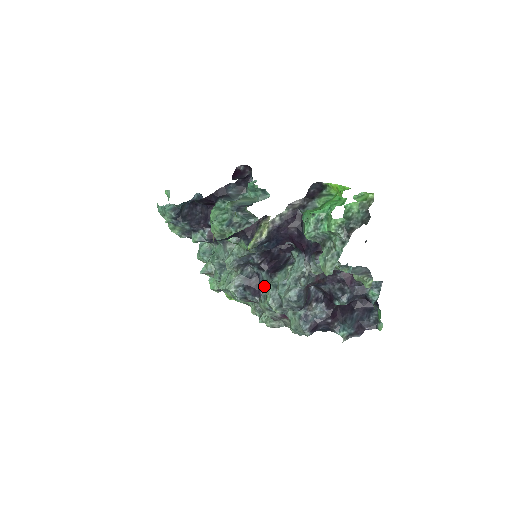
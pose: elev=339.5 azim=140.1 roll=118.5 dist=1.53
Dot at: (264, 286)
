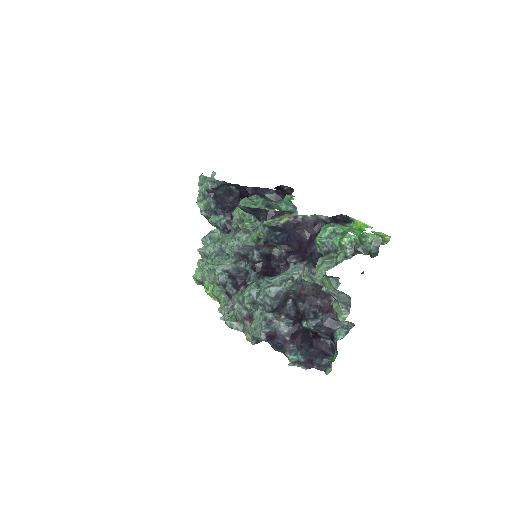
Dot at: (247, 284)
